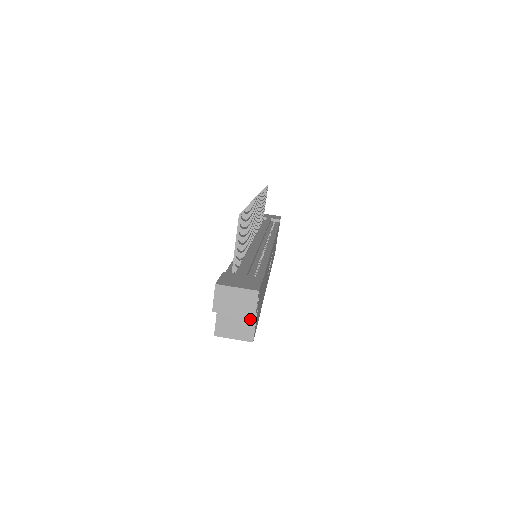
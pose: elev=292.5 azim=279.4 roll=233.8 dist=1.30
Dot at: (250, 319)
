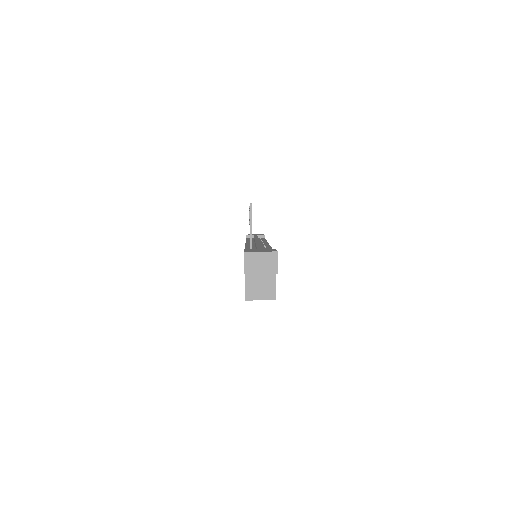
Dot at: (271, 281)
